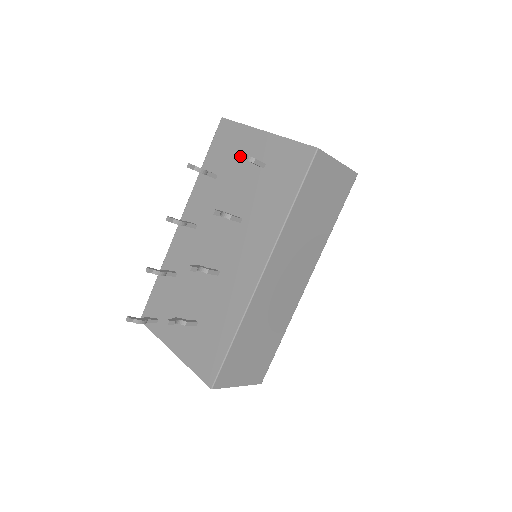
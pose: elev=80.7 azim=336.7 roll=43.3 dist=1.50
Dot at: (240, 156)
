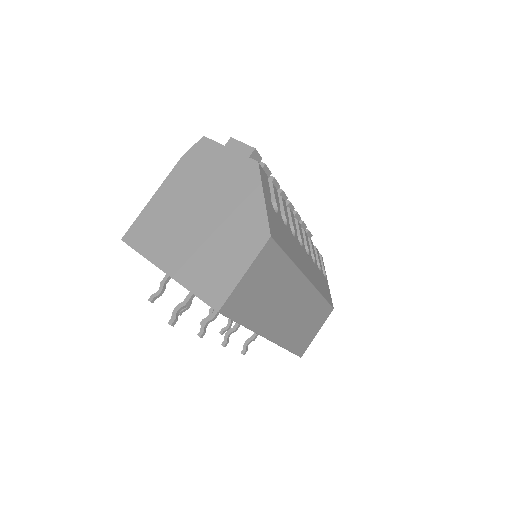
Dot at: occluded
